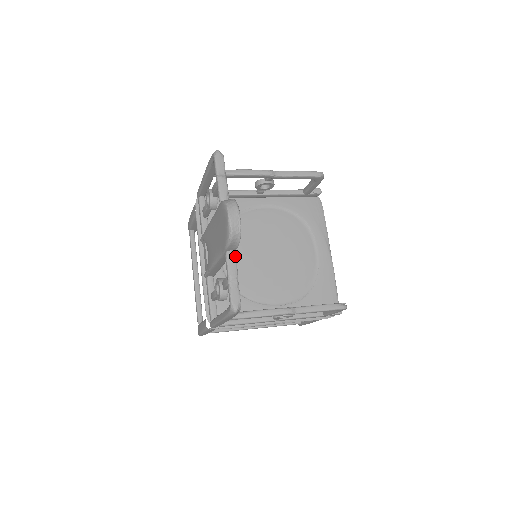
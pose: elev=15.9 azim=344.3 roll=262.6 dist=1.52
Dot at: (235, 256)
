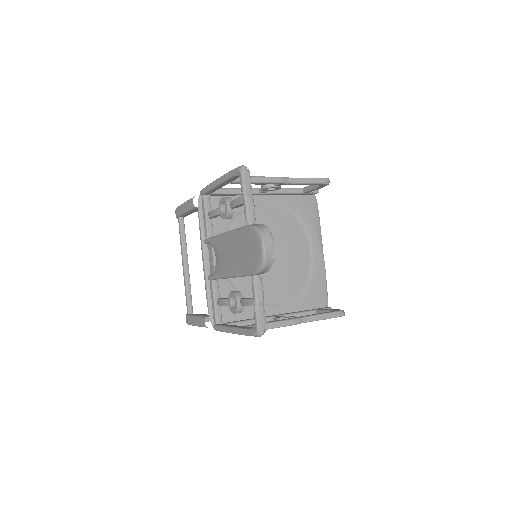
Dot at: (261, 280)
